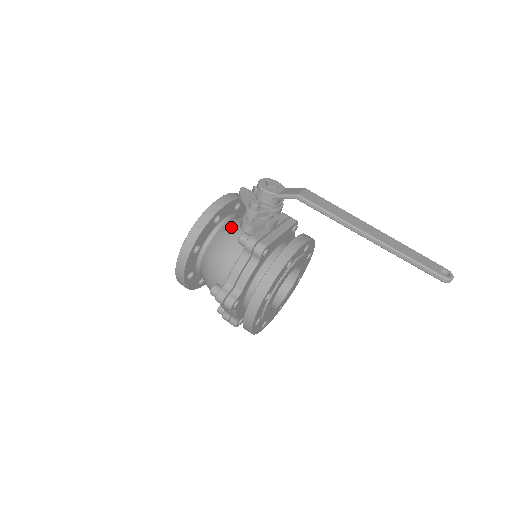
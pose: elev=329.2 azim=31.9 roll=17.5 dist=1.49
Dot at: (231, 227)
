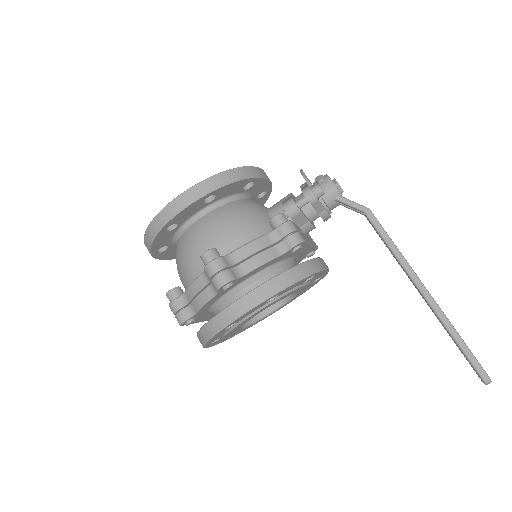
Dot at: (258, 204)
